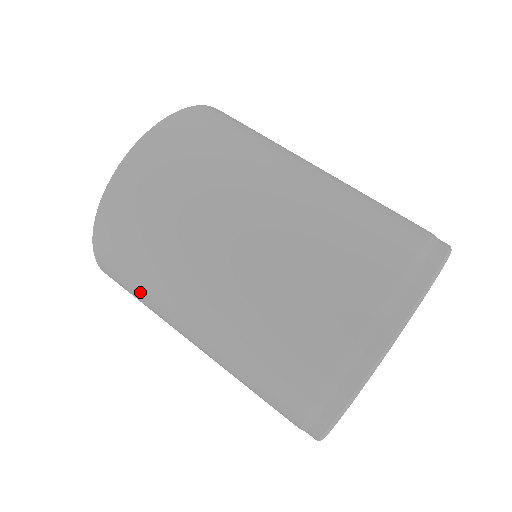
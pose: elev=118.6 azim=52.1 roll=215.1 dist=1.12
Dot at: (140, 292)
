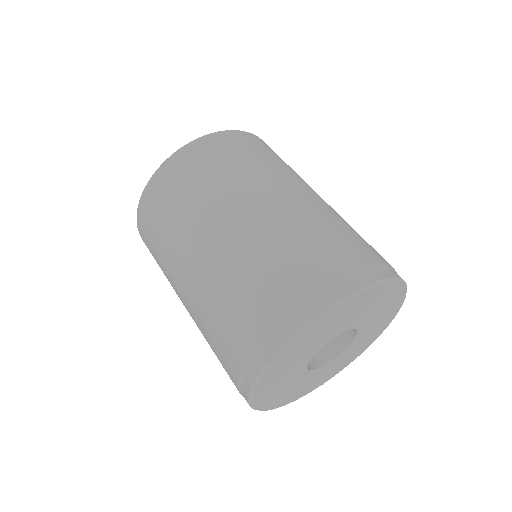
Dot at: occluded
